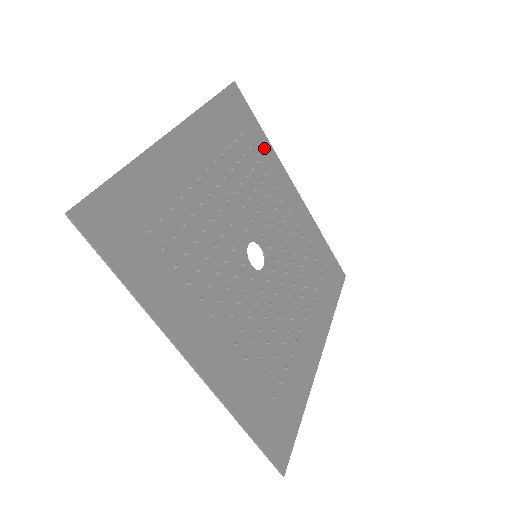
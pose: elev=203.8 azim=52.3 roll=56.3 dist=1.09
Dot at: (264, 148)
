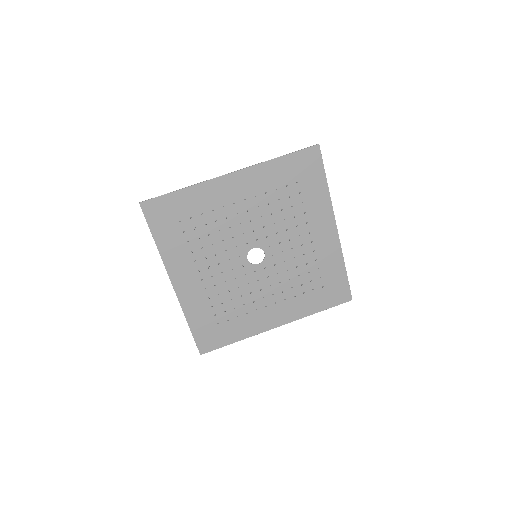
Dot at: (319, 195)
